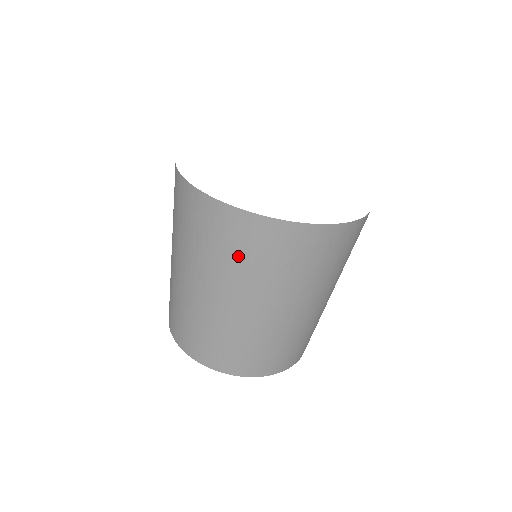
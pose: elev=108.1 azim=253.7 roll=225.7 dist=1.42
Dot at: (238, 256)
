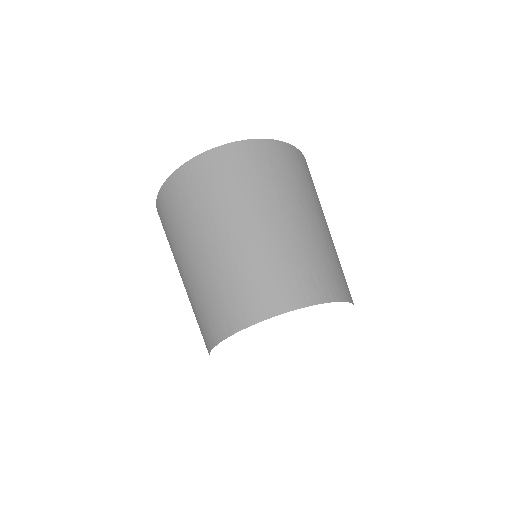
Dot at: (234, 181)
